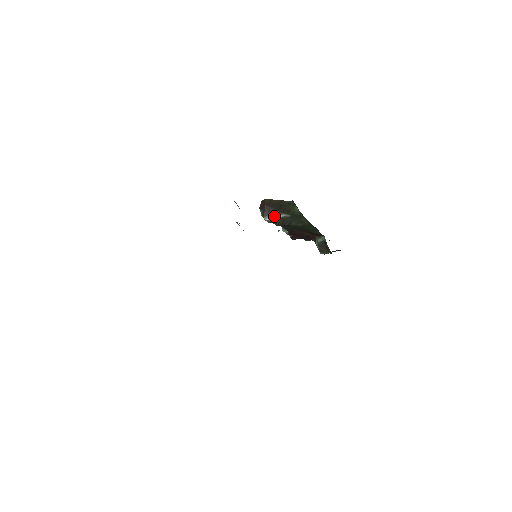
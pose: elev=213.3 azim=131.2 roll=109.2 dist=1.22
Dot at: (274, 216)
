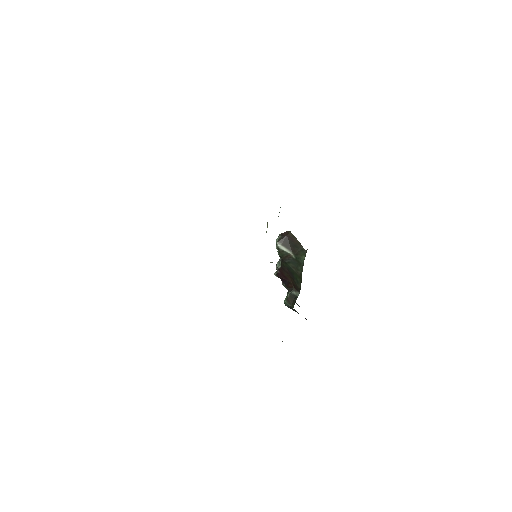
Dot at: (285, 248)
